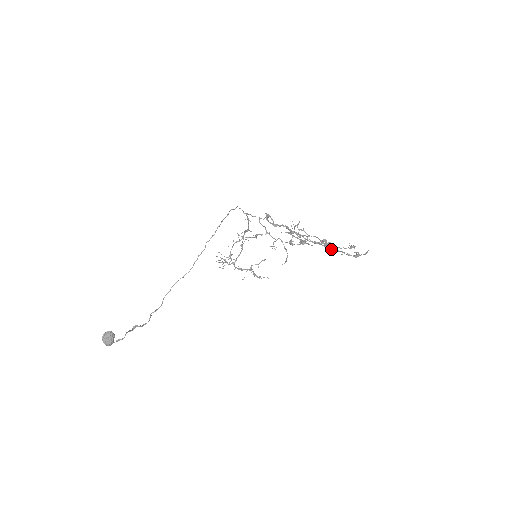
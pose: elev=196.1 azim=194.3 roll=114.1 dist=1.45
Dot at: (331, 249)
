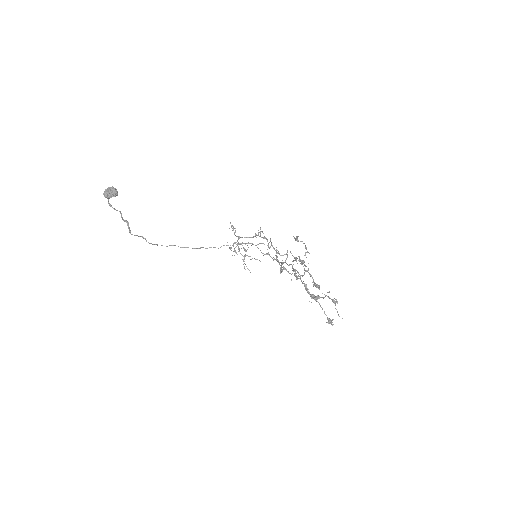
Dot at: occluded
